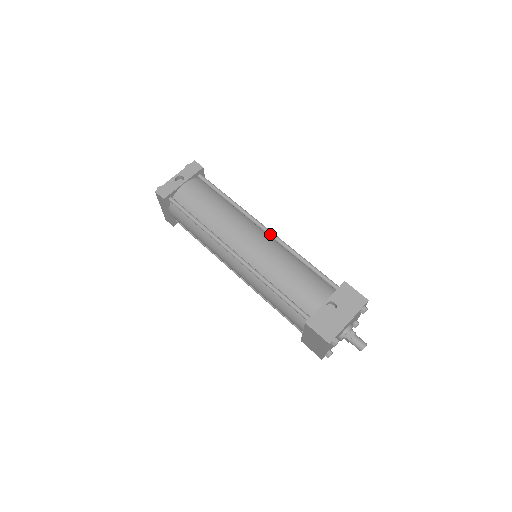
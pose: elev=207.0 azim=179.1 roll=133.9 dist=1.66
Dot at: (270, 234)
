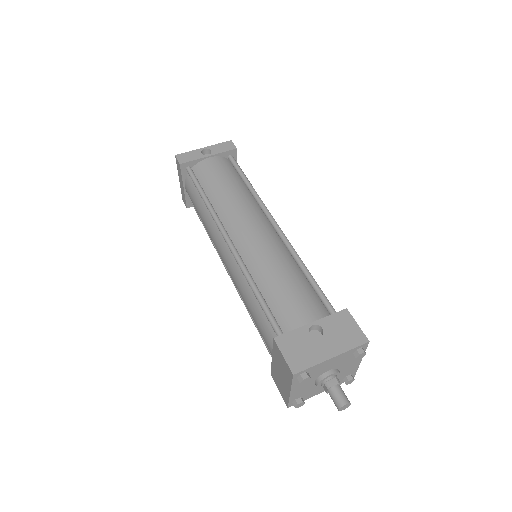
Dot at: (279, 232)
